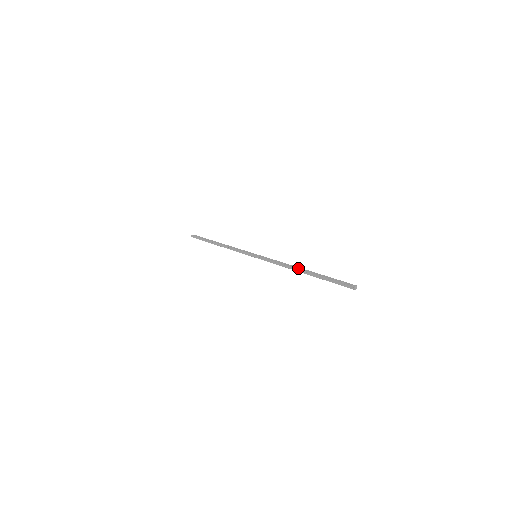
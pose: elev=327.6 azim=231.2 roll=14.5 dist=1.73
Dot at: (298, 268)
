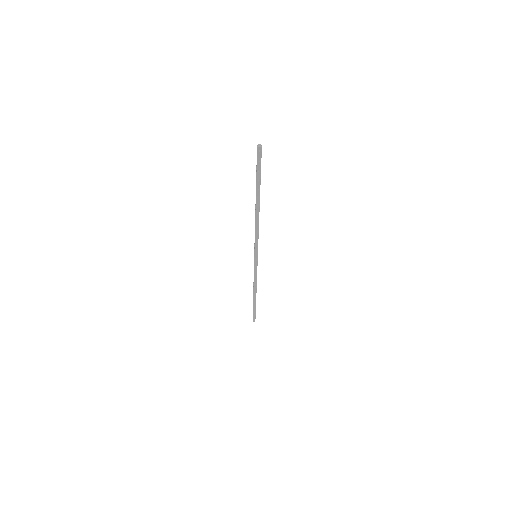
Dot at: (257, 208)
